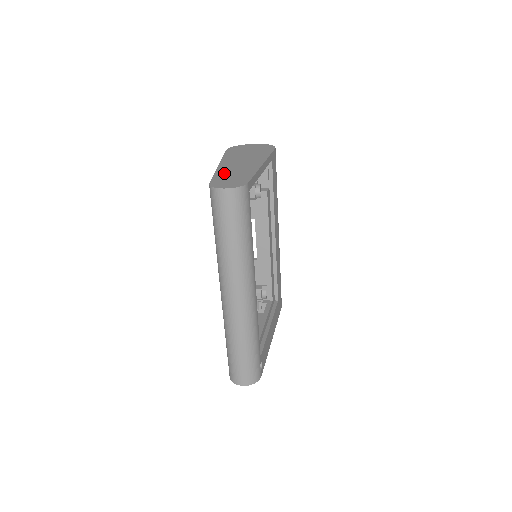
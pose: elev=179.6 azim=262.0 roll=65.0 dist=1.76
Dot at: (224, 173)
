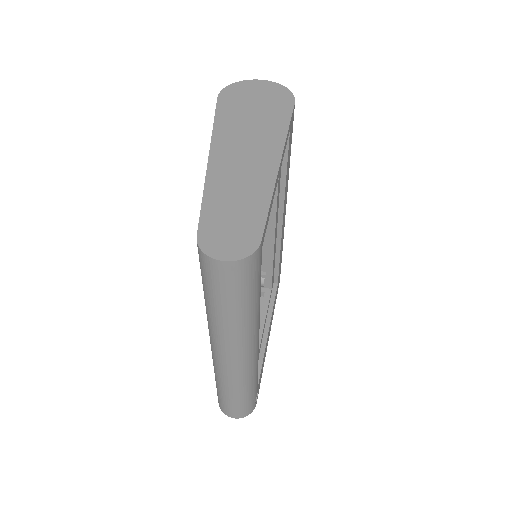
Dot at: (219, 194)
